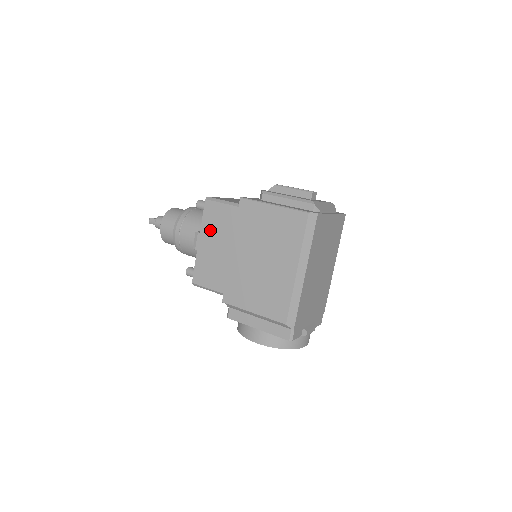
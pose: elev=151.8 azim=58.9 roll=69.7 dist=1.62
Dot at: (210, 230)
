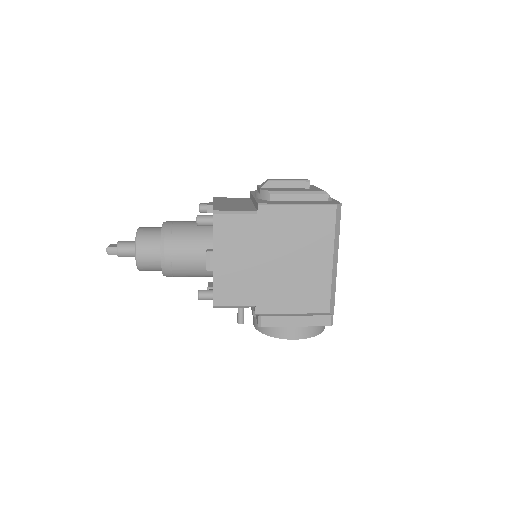
Dot at: (226, 246)
